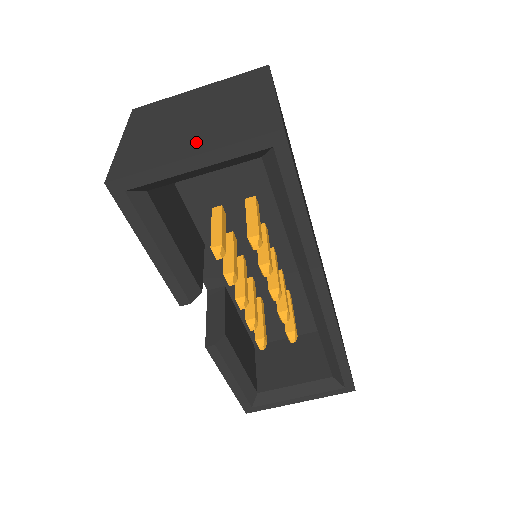
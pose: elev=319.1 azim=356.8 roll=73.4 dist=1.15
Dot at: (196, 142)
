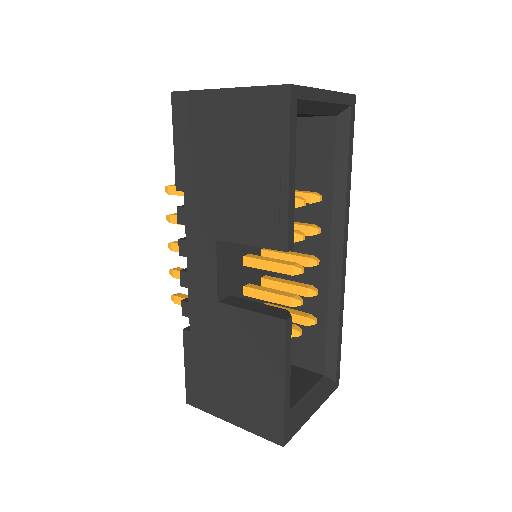
Dot at: occluded
